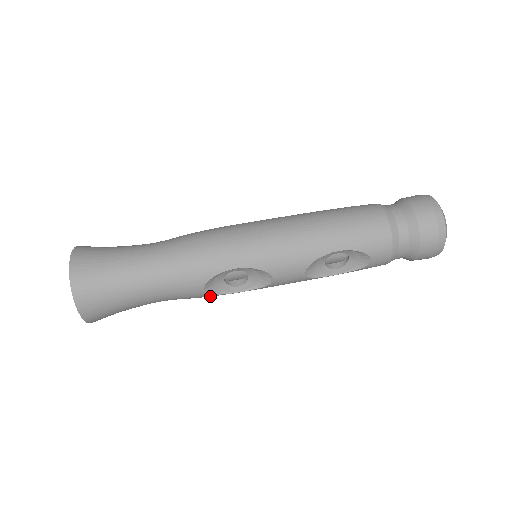
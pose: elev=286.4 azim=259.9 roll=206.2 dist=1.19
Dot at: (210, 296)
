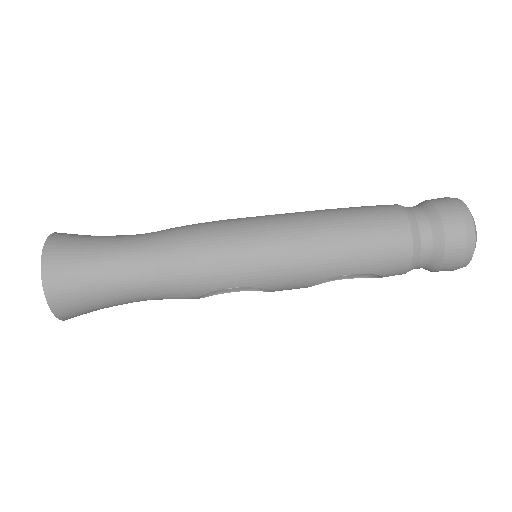
Dot at: occluded
